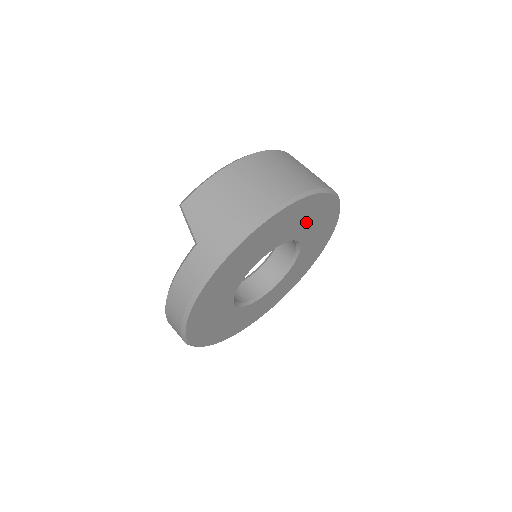
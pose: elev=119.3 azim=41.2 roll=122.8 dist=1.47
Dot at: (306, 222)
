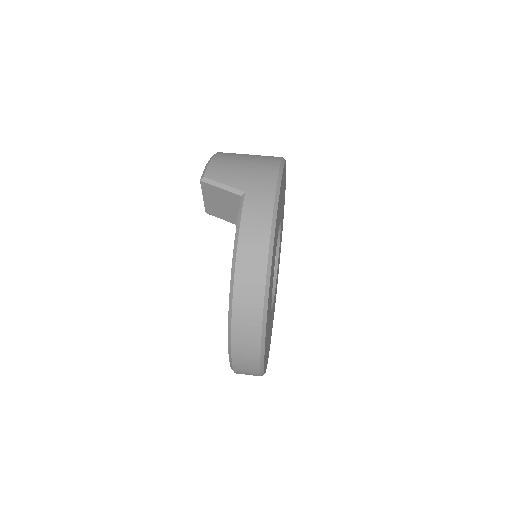
Dot at: occluded
